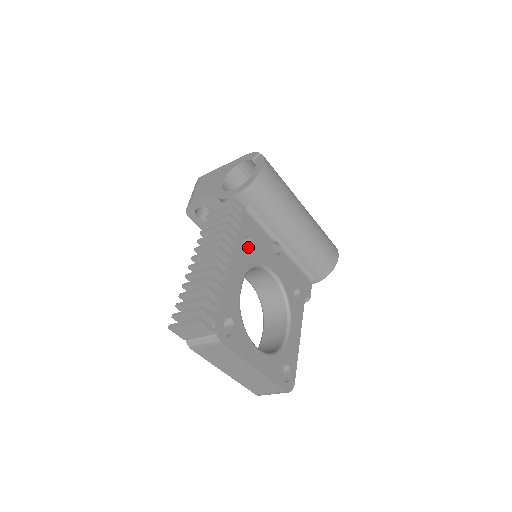
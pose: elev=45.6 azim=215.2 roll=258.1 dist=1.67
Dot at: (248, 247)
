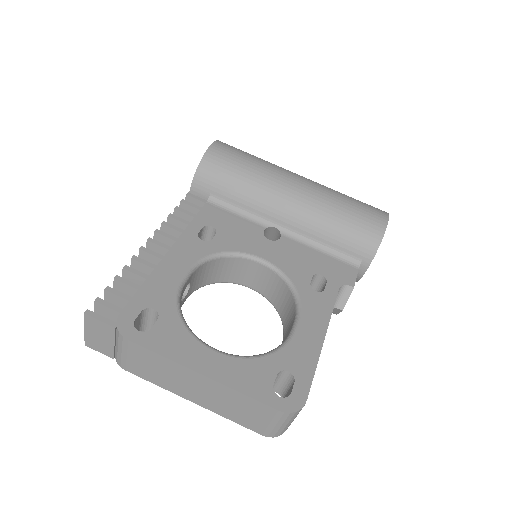
Dot at: occluded
